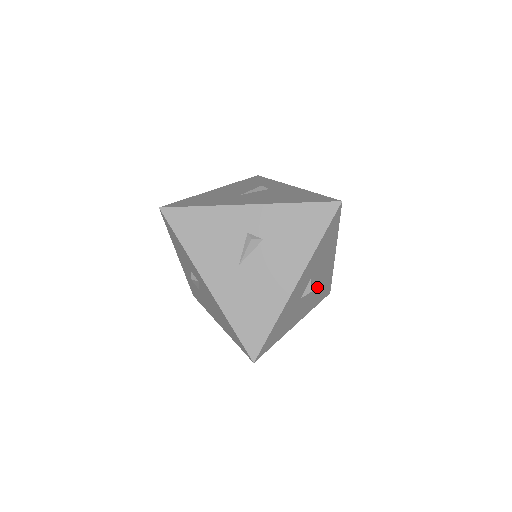
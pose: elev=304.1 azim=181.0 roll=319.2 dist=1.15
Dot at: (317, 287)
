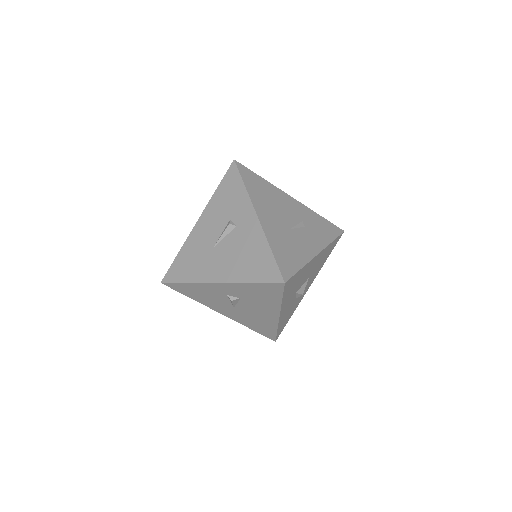
Dot at: (314, 269)
